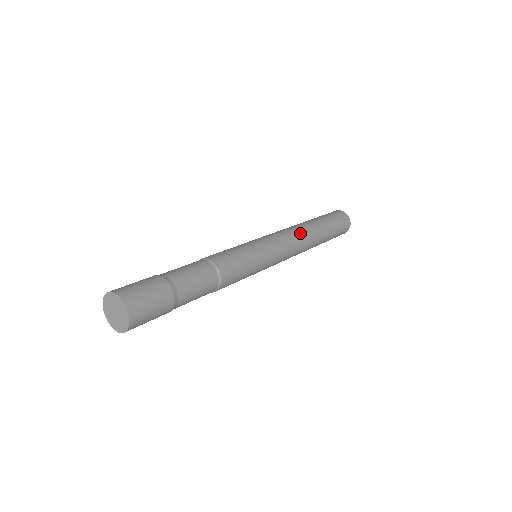
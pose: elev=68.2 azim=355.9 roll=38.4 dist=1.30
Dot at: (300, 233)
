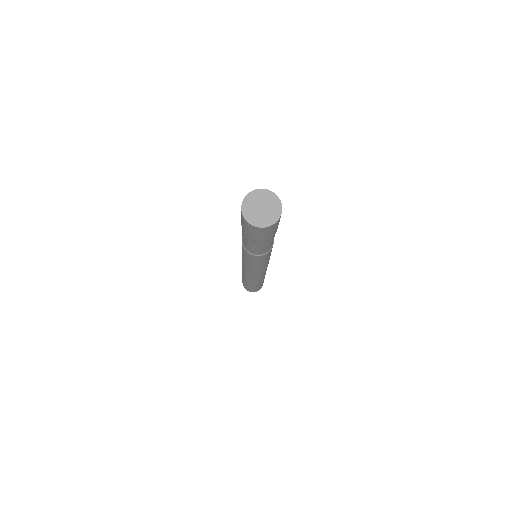
Dot at: occluded
